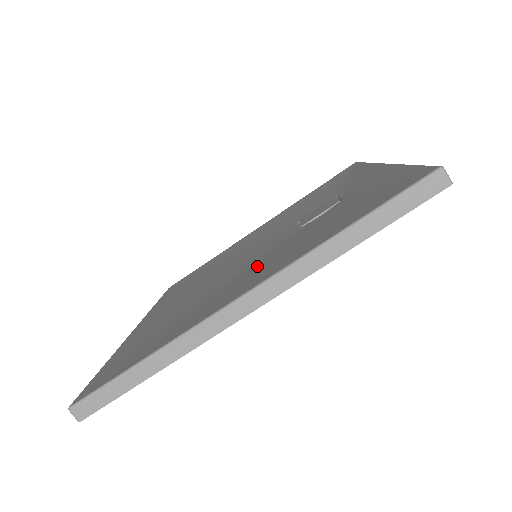
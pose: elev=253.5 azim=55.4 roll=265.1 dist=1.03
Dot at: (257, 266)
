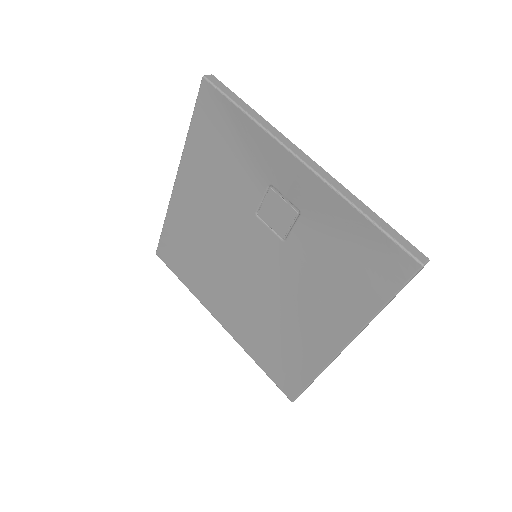
Dot at: (302, 298)
